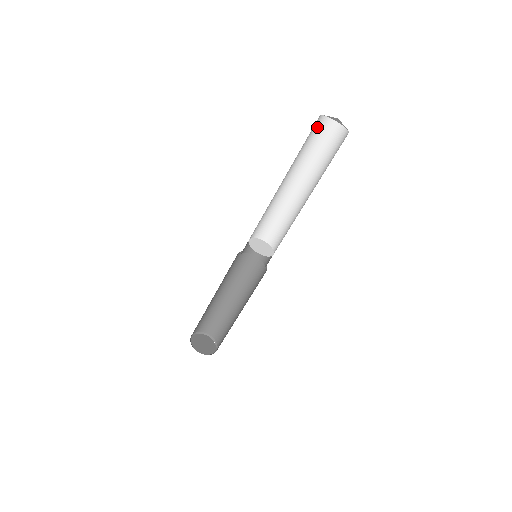
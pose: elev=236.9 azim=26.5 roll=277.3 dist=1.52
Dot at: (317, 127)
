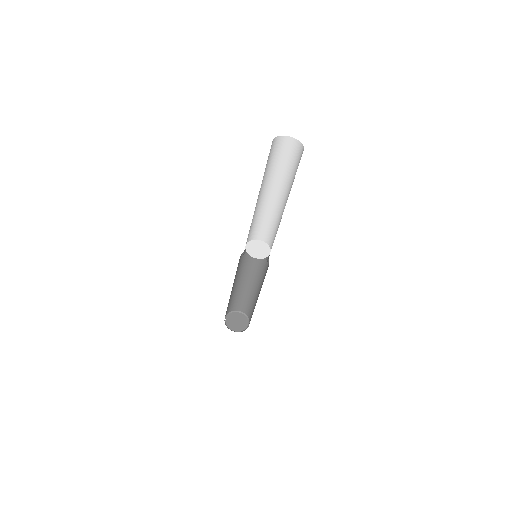
Dot at: (277, 146)
